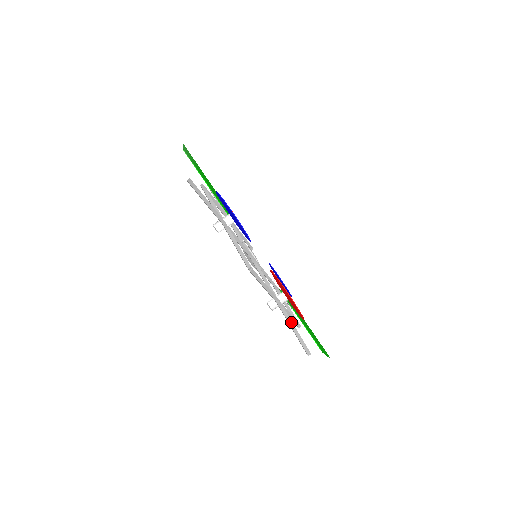
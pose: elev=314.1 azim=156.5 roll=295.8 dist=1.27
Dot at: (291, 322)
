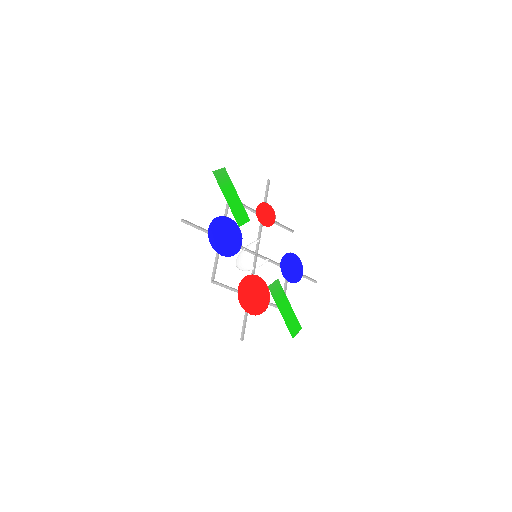
Dot at: (247, 314)
